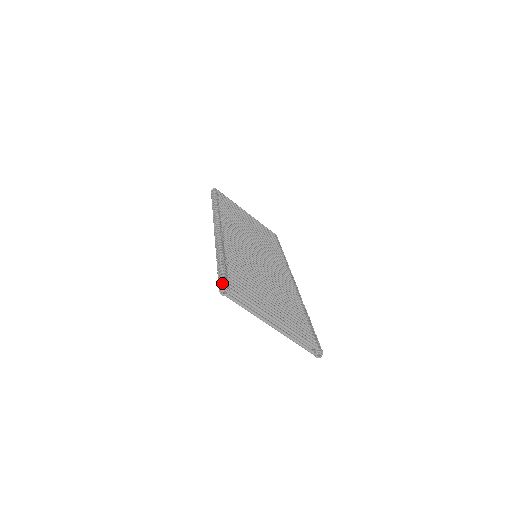
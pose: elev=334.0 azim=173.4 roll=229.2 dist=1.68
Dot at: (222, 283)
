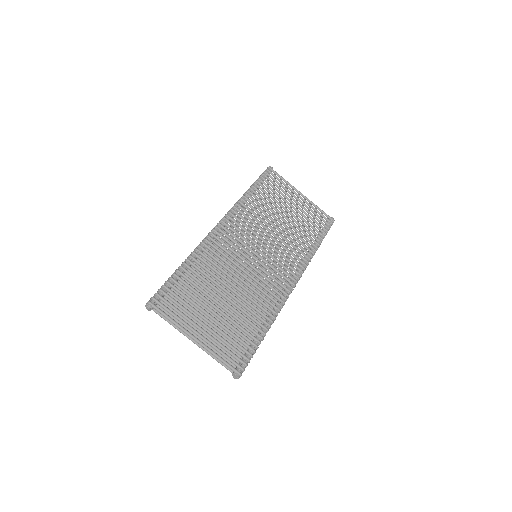
Dot at: (151, 299)
